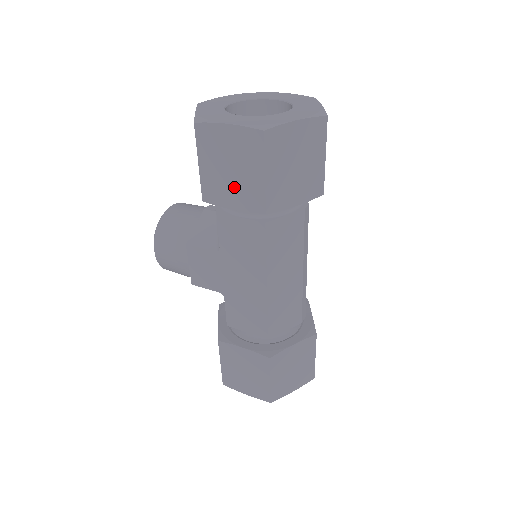
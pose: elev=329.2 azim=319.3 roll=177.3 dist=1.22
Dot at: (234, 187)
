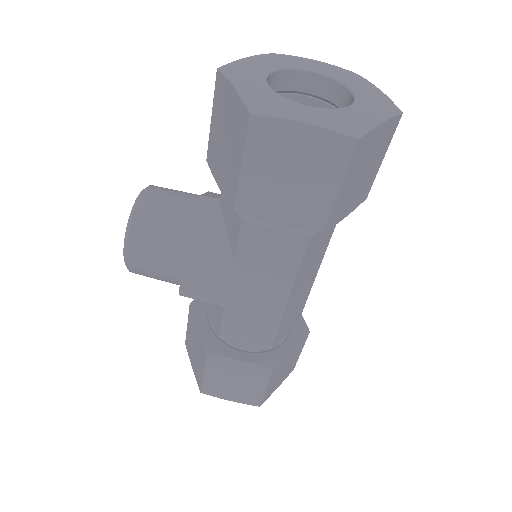
Dot at: (288, 200)
